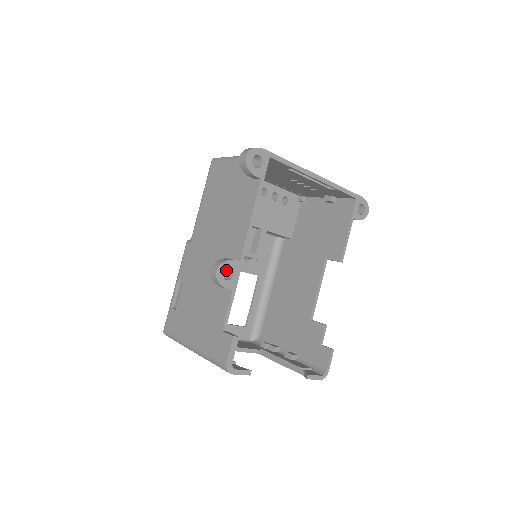
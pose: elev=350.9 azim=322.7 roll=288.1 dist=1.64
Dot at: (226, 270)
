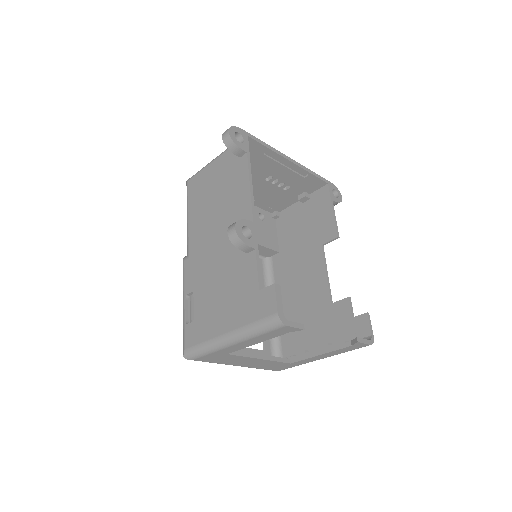
Dot at: occluded
